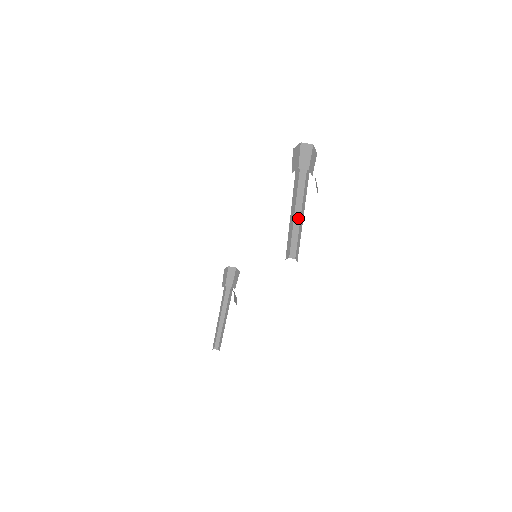
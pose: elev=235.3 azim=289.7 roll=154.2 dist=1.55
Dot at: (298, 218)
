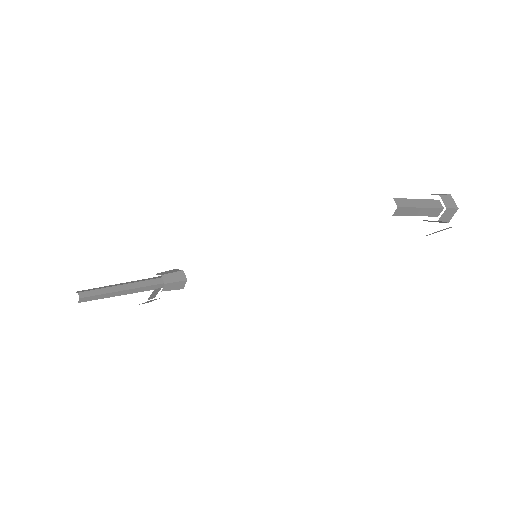
Dot at: (418, 204)
